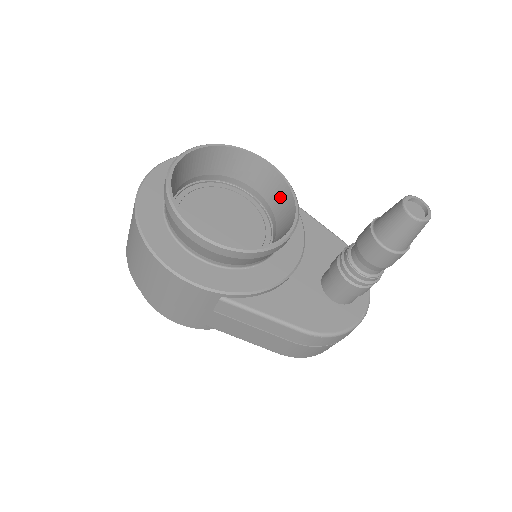
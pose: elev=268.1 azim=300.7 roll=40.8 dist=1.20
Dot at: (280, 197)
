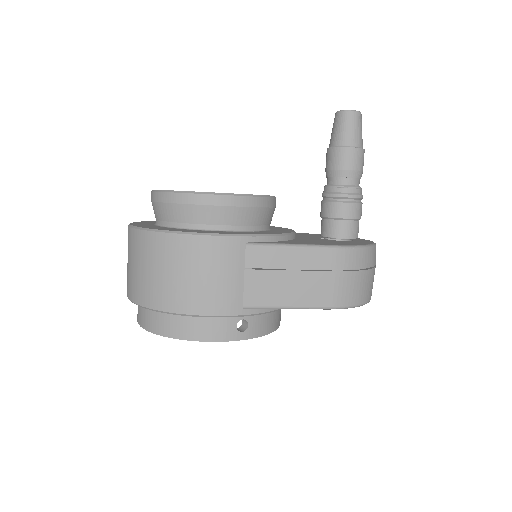
Dot at: occluded
